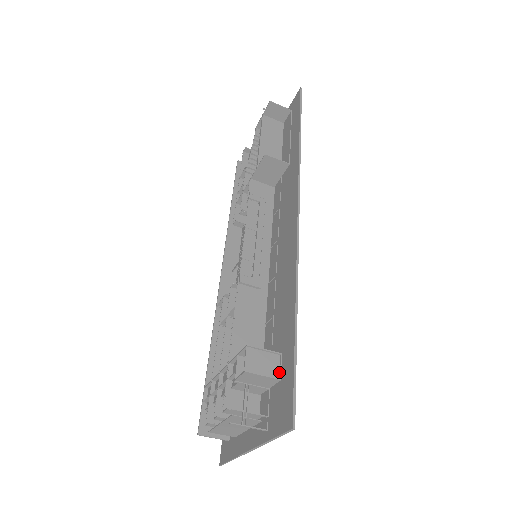
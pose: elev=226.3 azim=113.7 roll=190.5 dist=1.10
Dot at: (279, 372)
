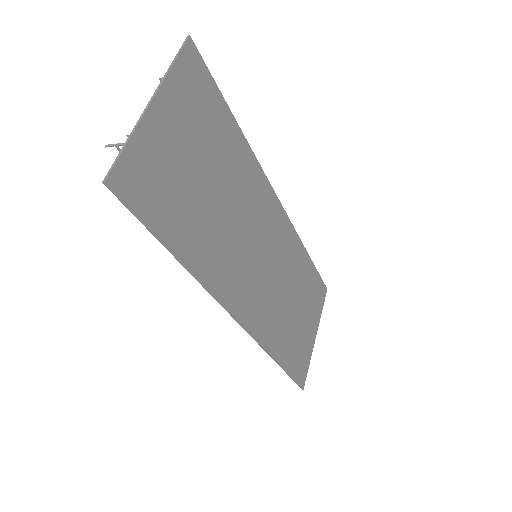
Dot at: occluded
